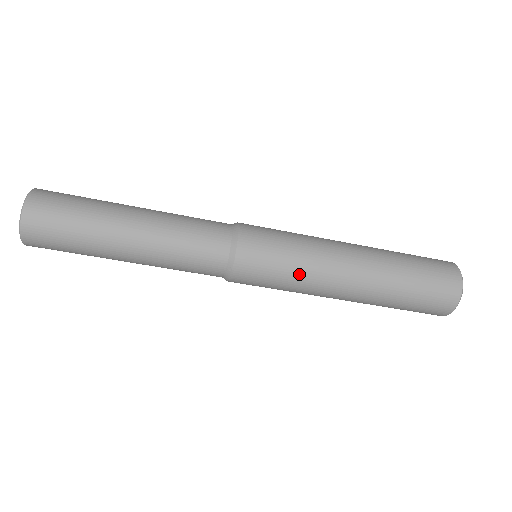
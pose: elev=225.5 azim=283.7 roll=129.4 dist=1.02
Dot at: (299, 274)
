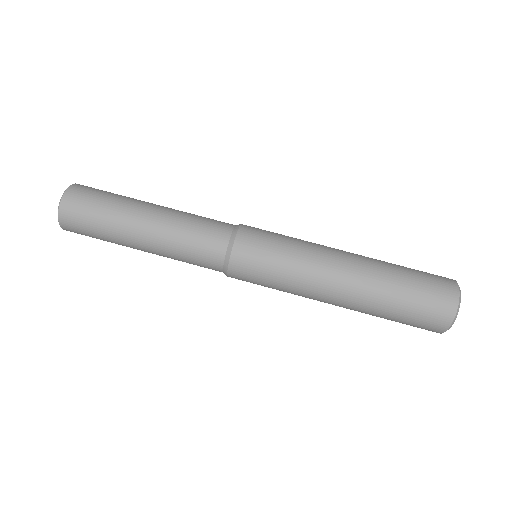
Dot at: (289, 275)
